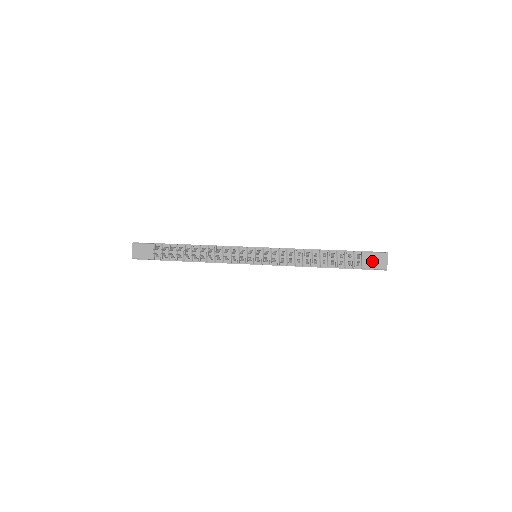
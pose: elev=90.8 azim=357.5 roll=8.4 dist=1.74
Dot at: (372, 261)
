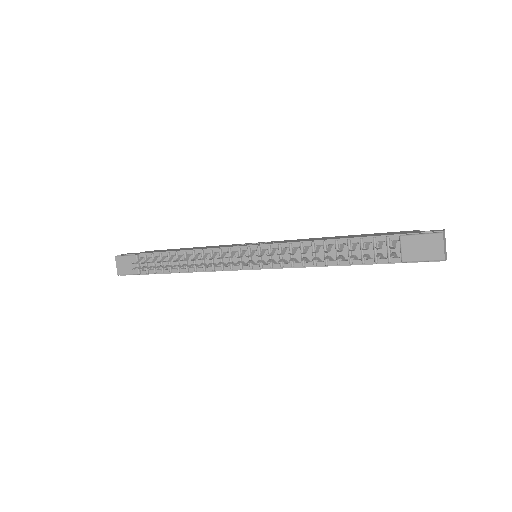
Dot at: (417, 249)
